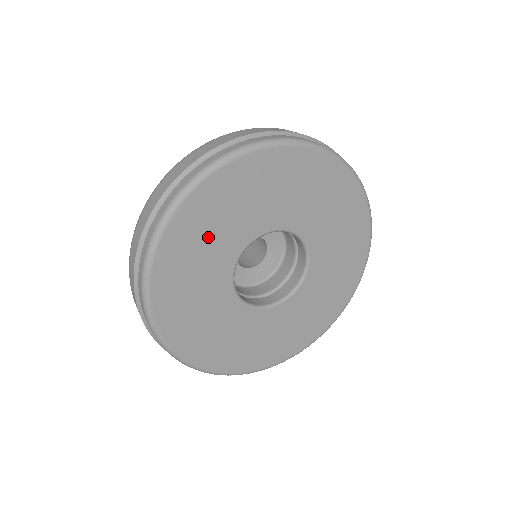
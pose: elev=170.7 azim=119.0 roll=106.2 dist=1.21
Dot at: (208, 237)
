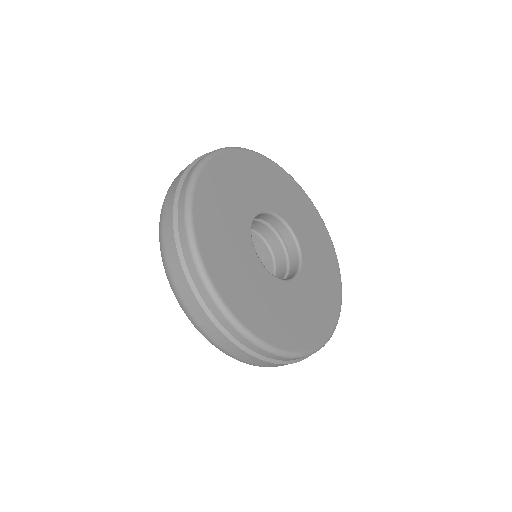
Dot at: (230, 256)
